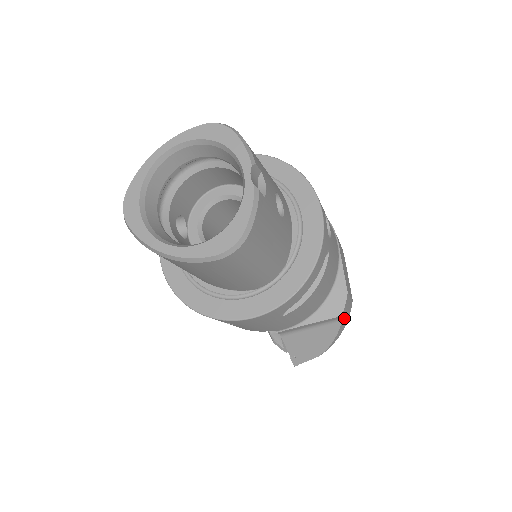
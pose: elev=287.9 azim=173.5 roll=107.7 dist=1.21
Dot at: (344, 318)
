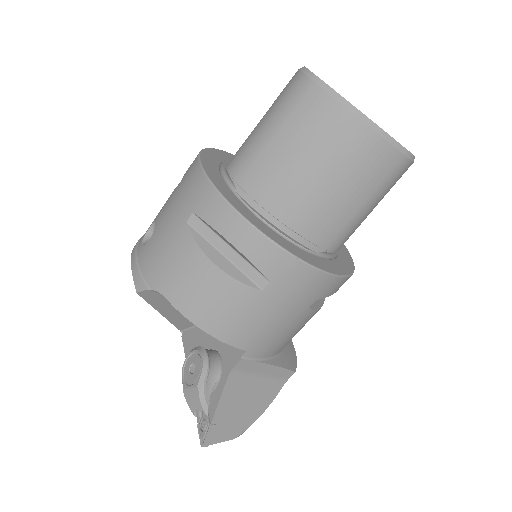
Dot at: occluded
